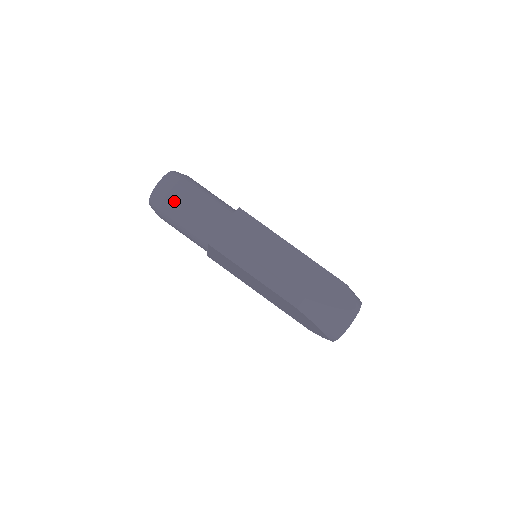
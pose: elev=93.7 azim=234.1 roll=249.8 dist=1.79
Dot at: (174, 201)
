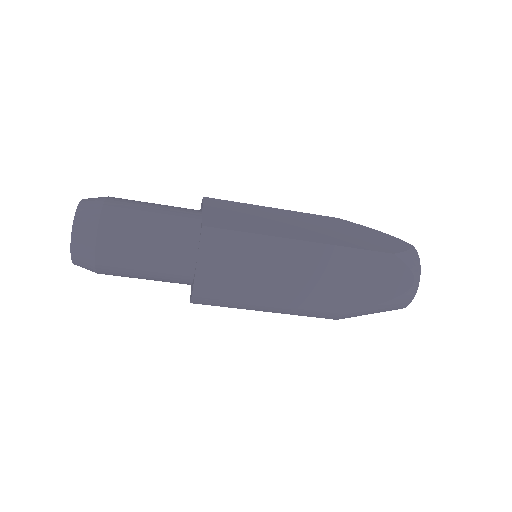
Dot at: (110, 269)
